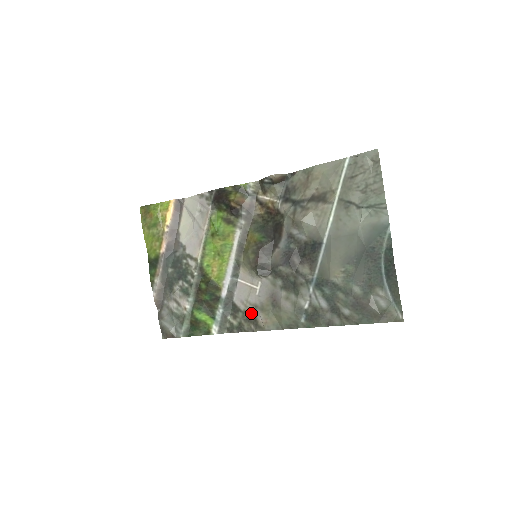
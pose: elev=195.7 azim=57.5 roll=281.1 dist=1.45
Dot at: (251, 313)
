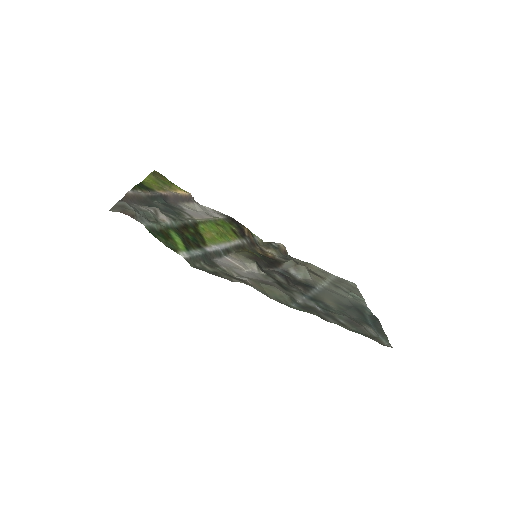
Dot at: (232, 276)
